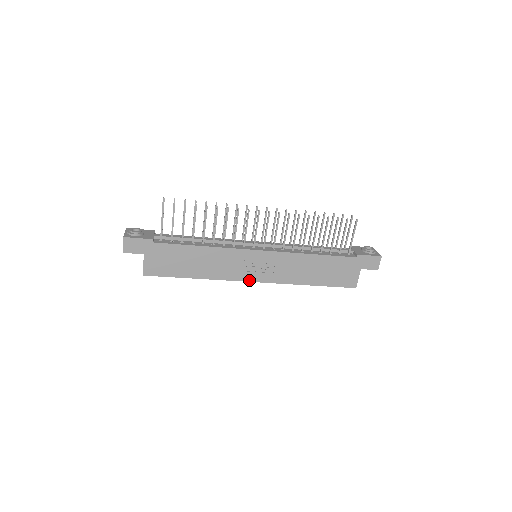
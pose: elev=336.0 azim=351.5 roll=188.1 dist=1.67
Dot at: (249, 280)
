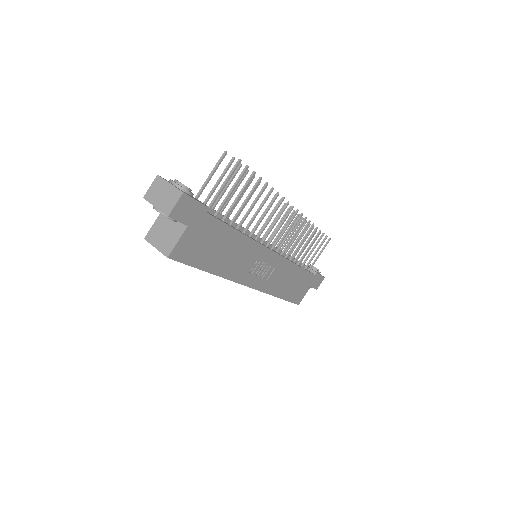
Dot at: (248, 284)
